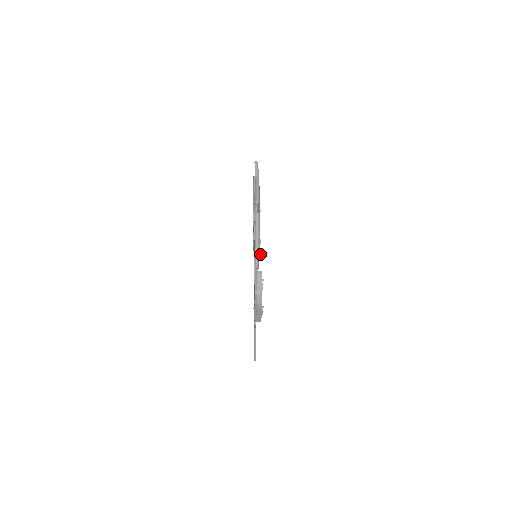
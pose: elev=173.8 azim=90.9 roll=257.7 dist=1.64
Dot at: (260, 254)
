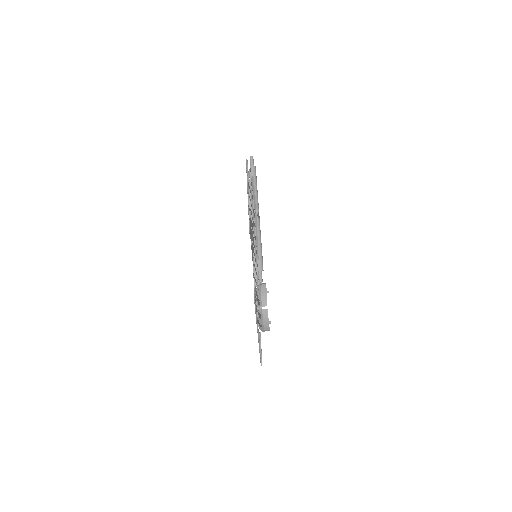
Dot at: occluded
